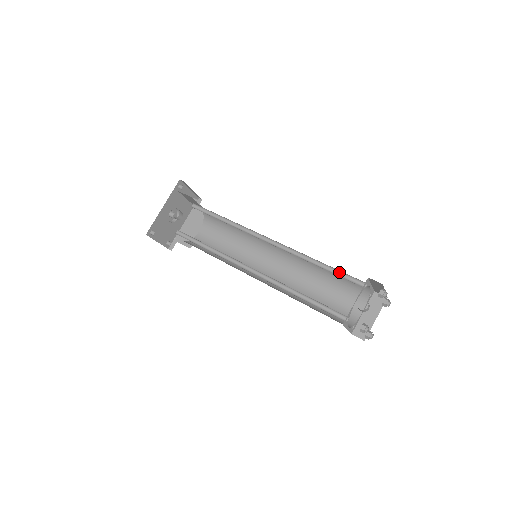
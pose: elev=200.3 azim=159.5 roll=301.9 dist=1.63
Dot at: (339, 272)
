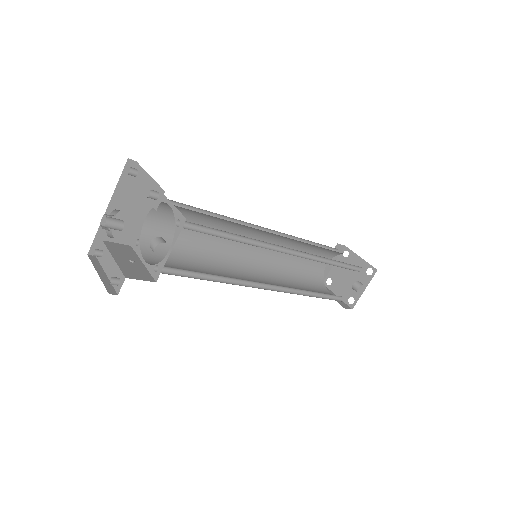
Dot at: (345, 263)
